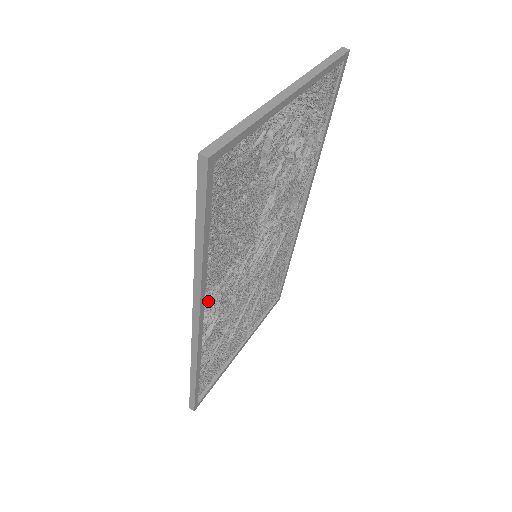
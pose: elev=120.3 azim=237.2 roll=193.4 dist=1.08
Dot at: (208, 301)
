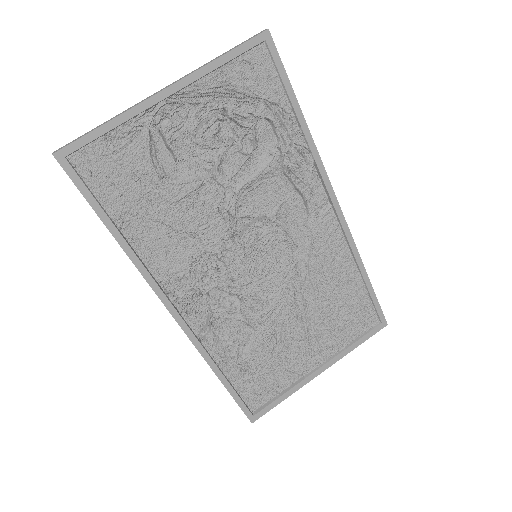
Dot at: (179, 291)
